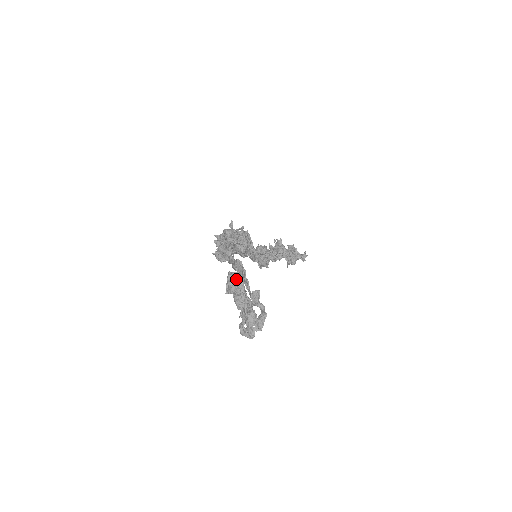
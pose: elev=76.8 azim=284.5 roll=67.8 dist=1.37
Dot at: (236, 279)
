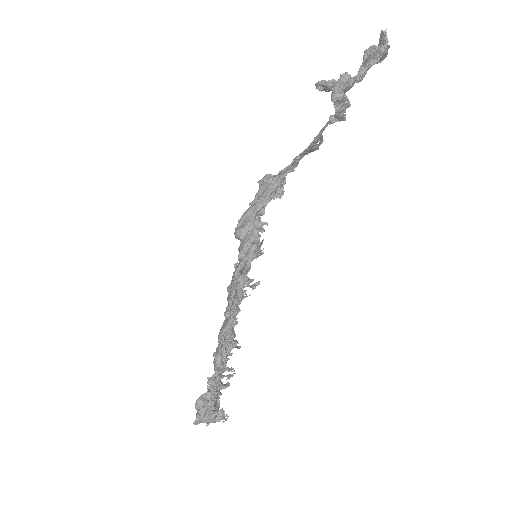
Dot at: (388, 47)
